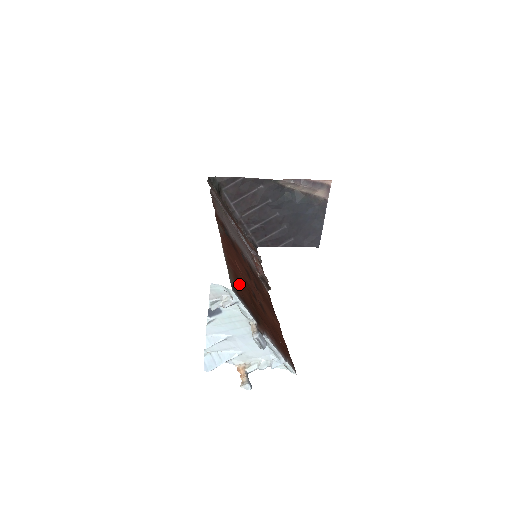
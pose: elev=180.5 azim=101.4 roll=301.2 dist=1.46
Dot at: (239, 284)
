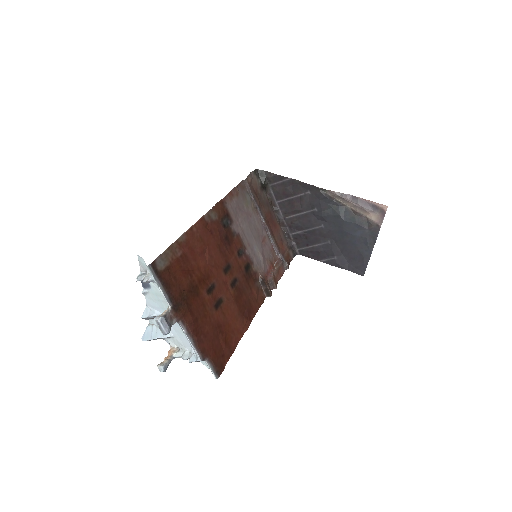
Dot at: (180, 268)
